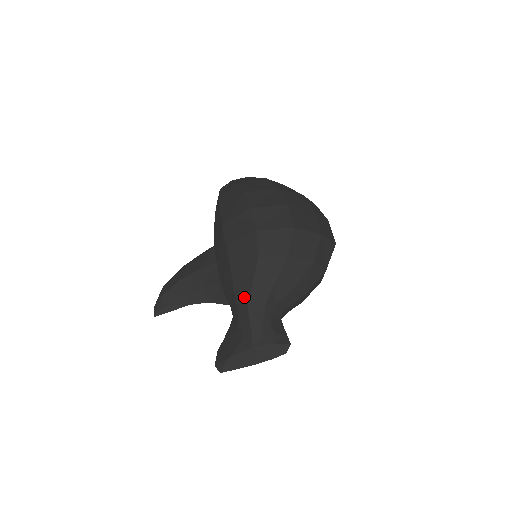
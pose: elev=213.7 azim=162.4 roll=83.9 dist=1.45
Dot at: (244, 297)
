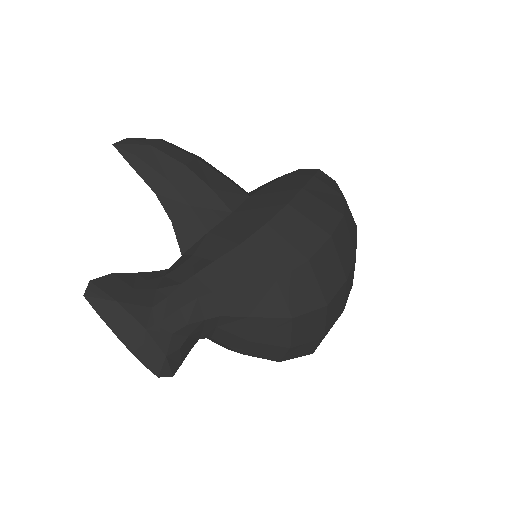
Dot at: (212, 283)
